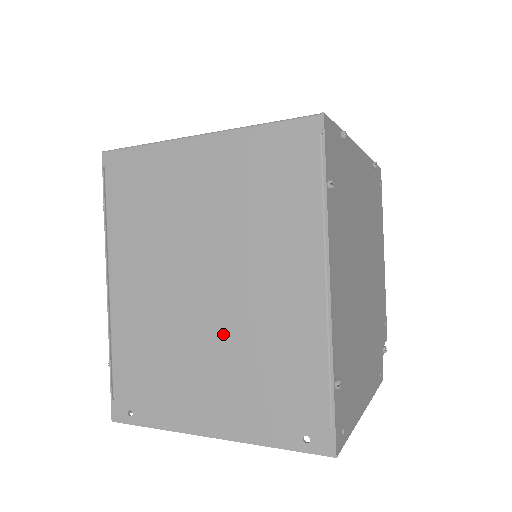
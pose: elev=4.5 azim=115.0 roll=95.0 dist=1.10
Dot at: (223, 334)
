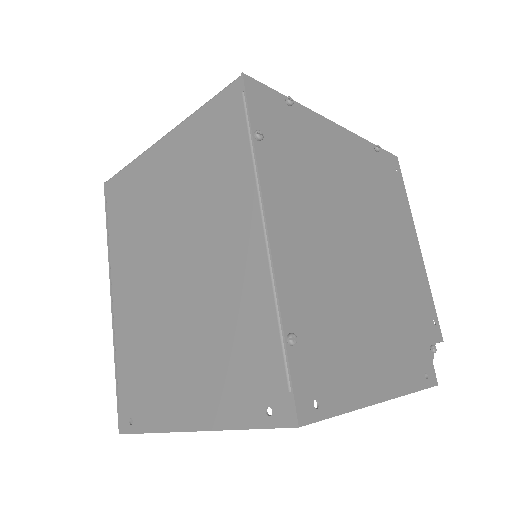
Dot at: (191, 315)
